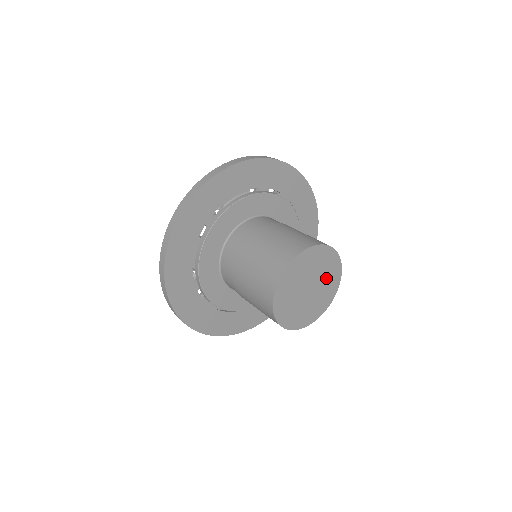
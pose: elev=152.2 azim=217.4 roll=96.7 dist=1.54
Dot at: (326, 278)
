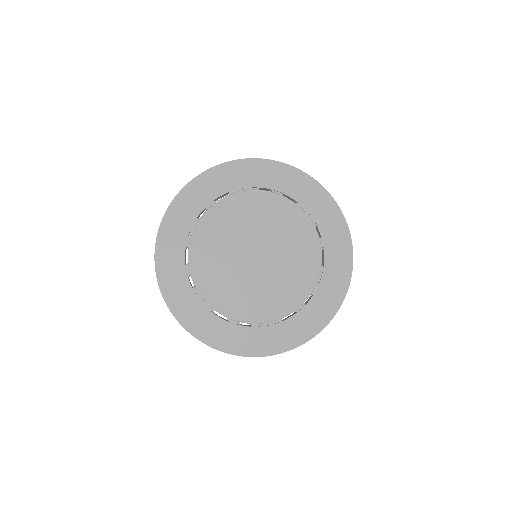
Dot at: (290, 249)
